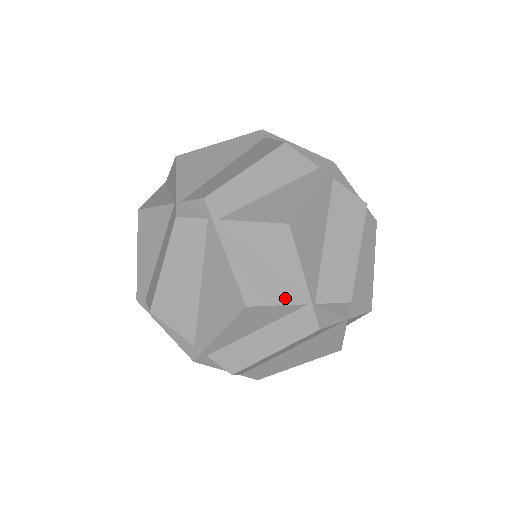
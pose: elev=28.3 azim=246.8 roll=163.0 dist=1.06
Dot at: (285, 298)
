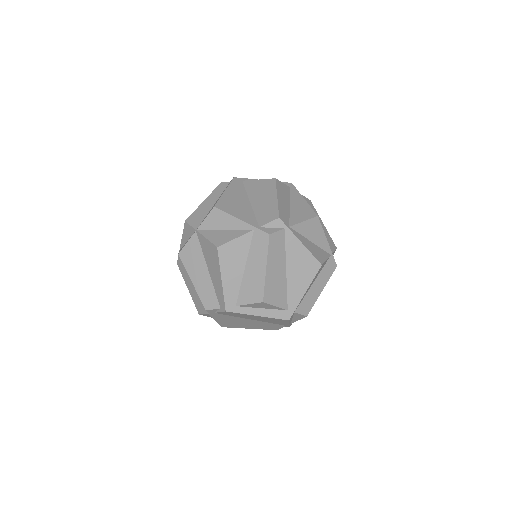
Dot at: (326, 255)
